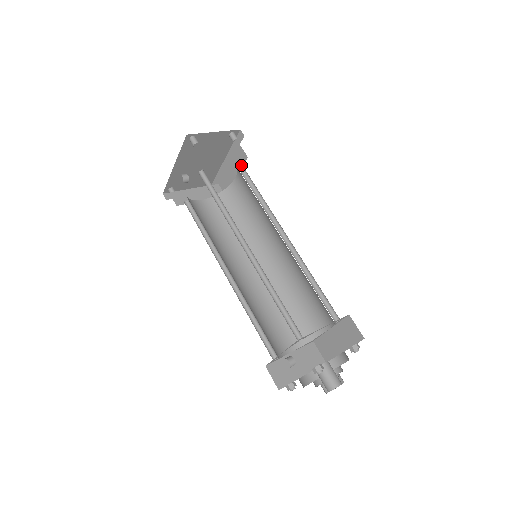
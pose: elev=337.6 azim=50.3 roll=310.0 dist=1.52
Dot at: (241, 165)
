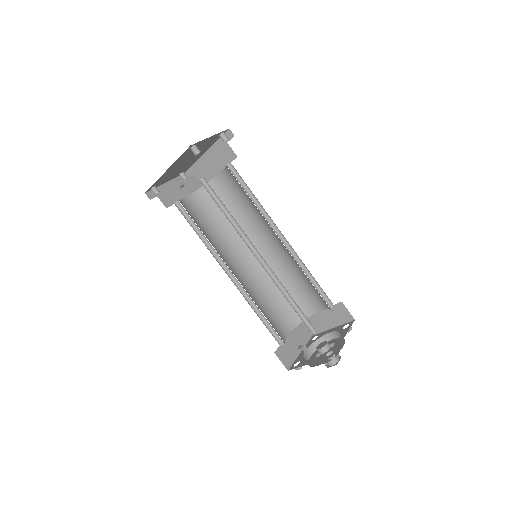
Dot at: (230, 164)
